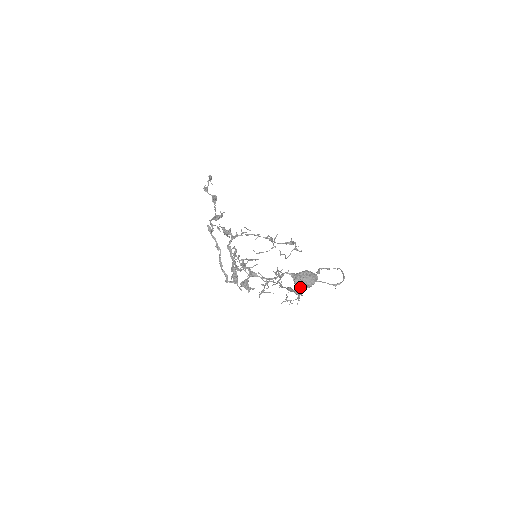
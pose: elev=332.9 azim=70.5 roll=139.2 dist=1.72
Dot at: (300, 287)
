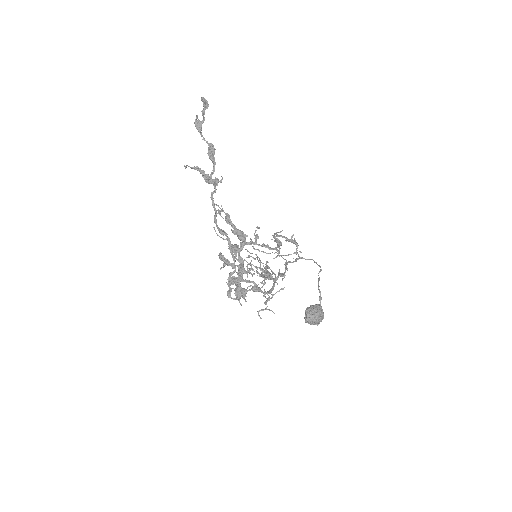
Dot at: (308, 323)
